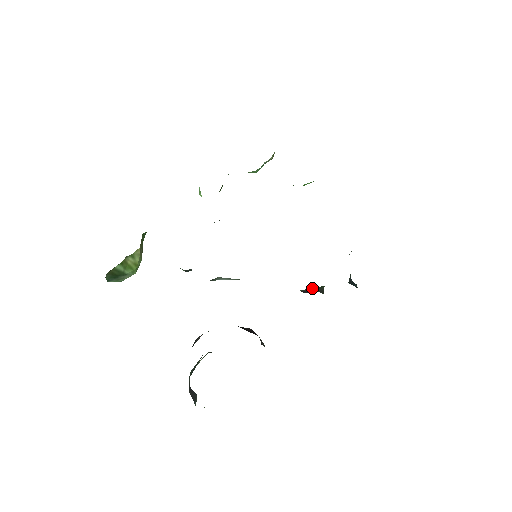
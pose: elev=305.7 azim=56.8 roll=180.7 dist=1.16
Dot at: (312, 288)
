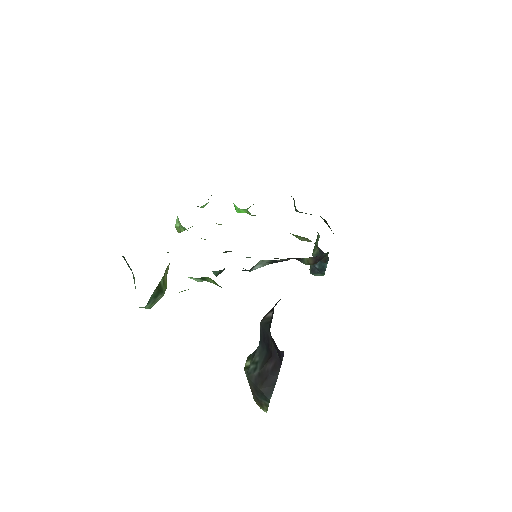
Dot at: (324, 254)
